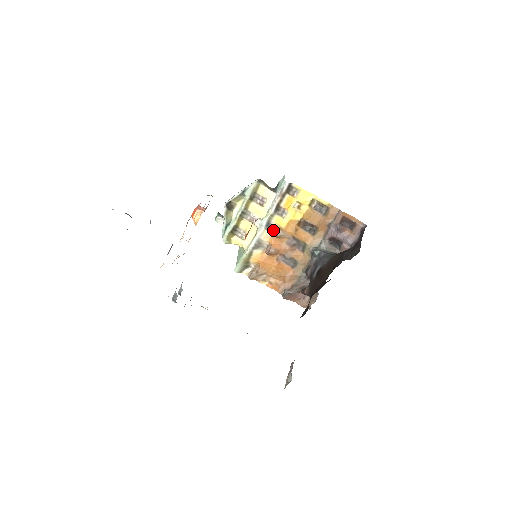
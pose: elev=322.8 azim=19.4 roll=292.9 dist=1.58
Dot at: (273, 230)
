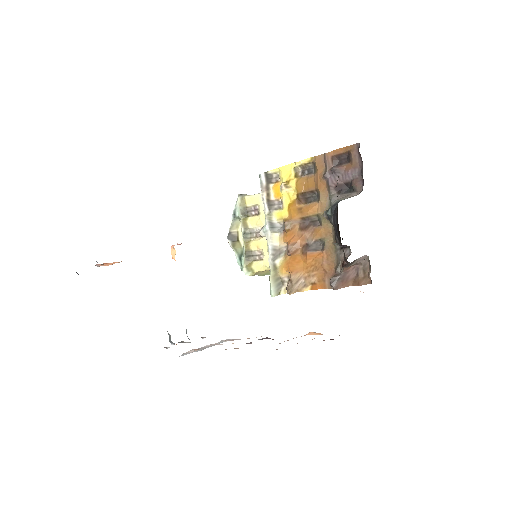
Dot at: (282, 228)
